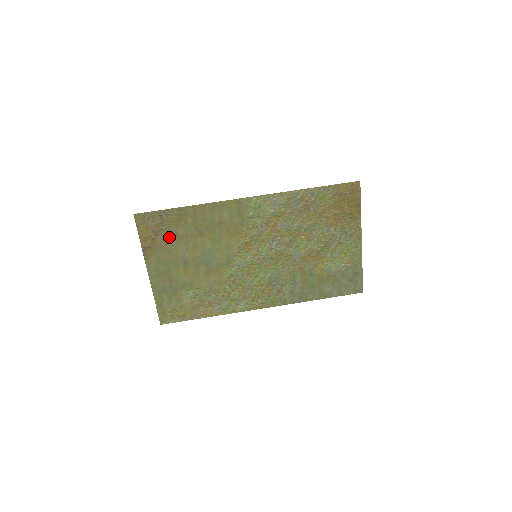
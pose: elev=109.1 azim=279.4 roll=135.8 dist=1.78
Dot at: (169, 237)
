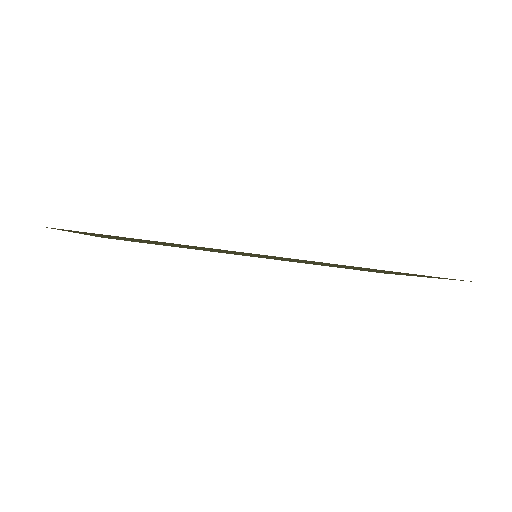
Dot at: occluded
